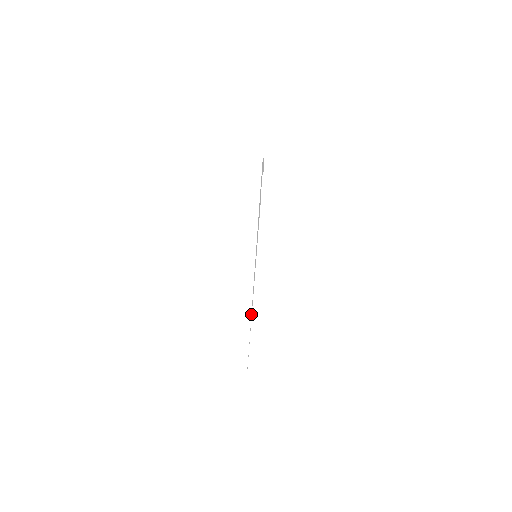
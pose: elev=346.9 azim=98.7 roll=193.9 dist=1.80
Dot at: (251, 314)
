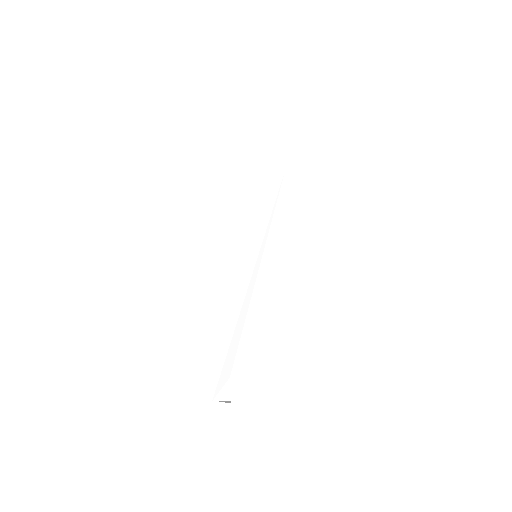
Dot at: (229, 334)
